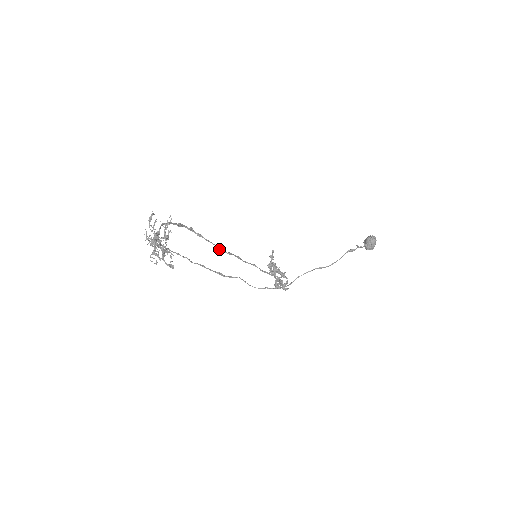
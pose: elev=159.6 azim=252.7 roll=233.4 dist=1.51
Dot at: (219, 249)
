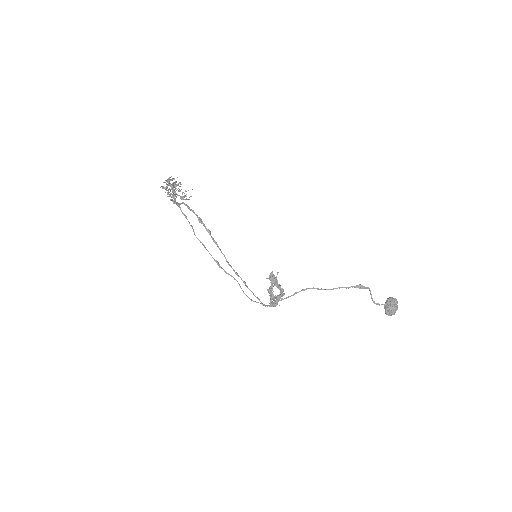
Dot at: (228, 262)
